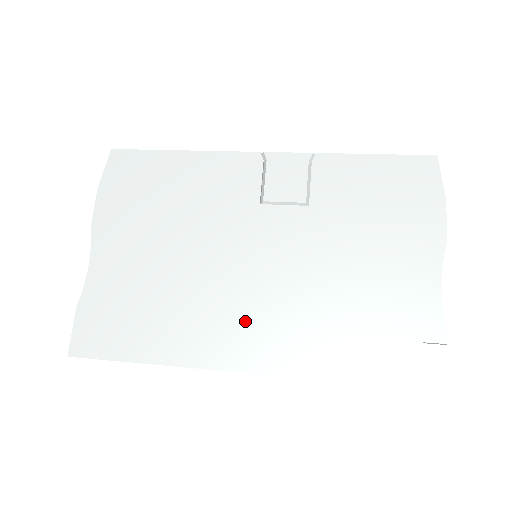
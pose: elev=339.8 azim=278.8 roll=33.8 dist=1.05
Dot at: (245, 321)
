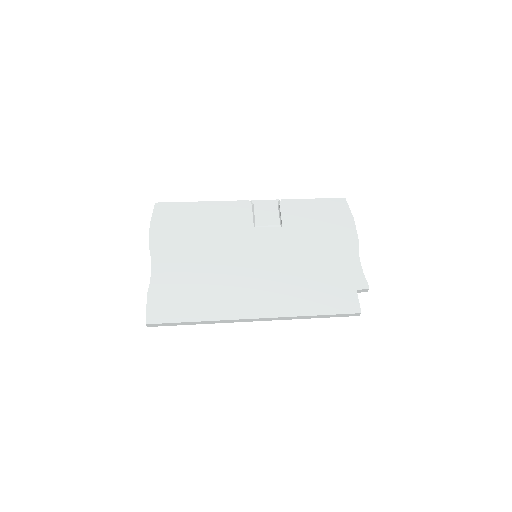
Dot at: (257, 290)
